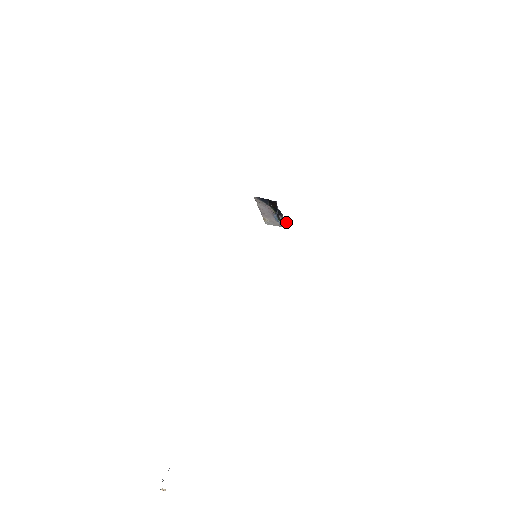
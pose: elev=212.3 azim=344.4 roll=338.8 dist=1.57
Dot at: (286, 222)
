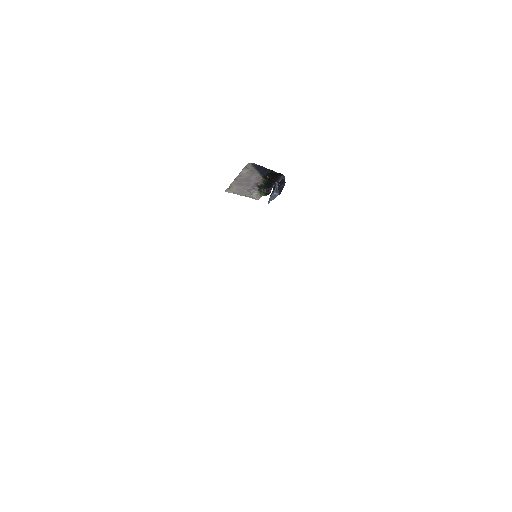
Dot at: occluded
